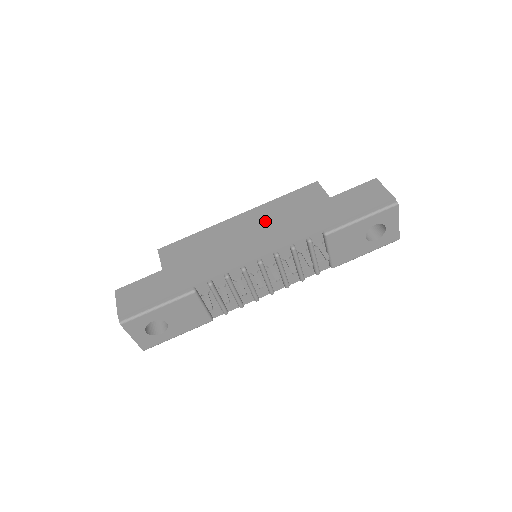
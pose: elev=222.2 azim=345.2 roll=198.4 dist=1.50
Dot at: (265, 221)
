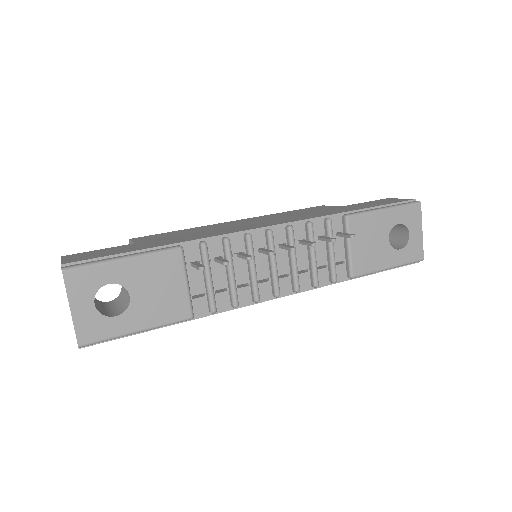
Dot at: (269, 218)
